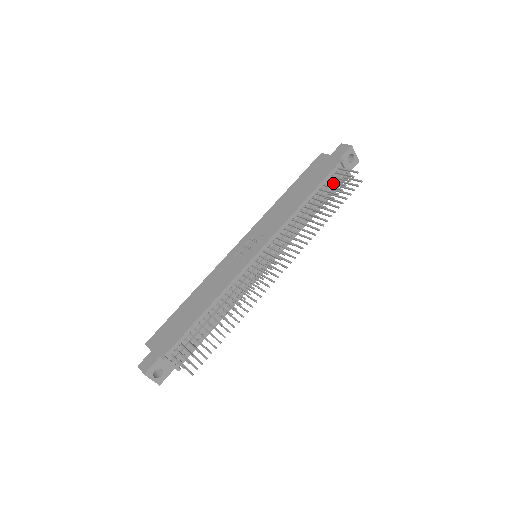
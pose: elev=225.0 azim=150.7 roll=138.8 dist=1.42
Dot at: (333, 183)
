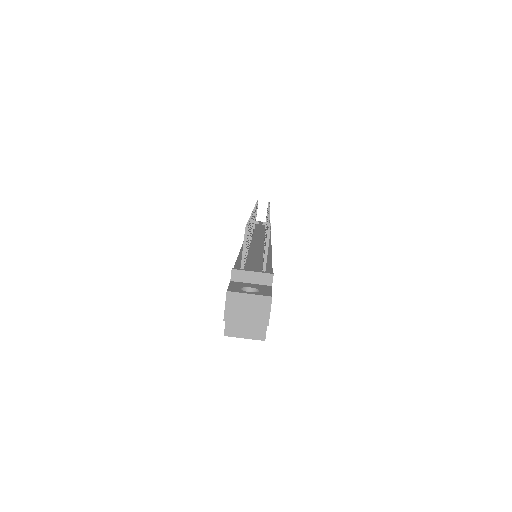
Dot at: occluded
